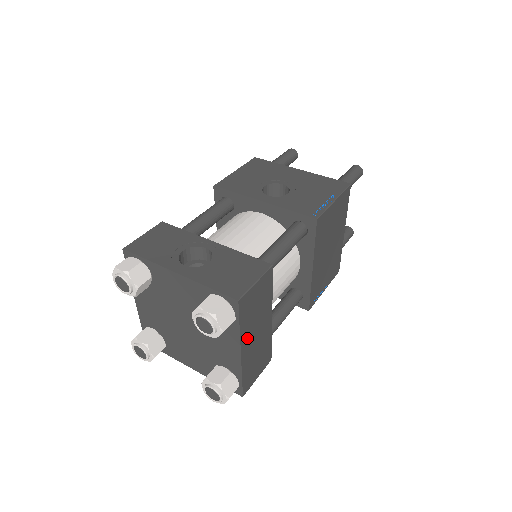
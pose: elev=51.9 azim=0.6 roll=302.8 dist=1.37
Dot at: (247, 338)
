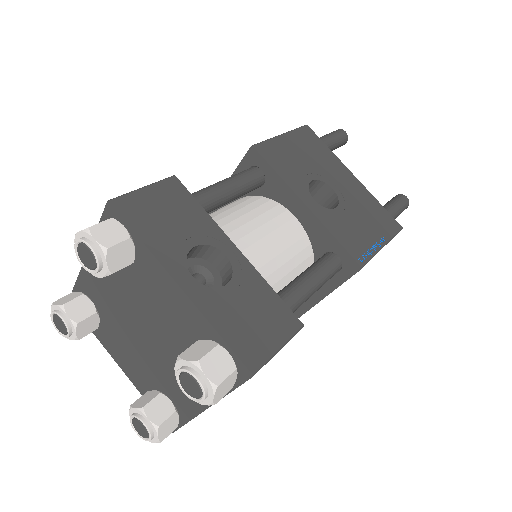
Dot at: occluded
